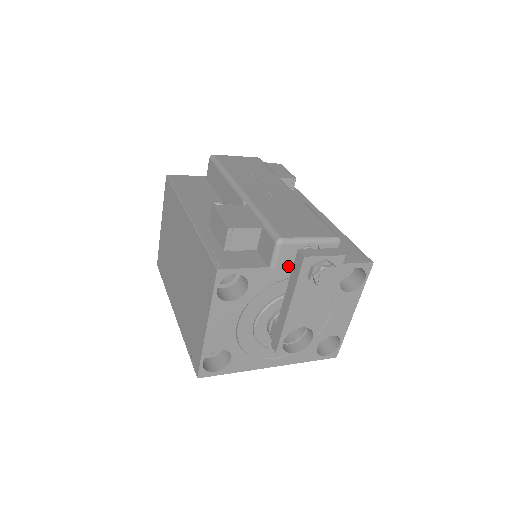
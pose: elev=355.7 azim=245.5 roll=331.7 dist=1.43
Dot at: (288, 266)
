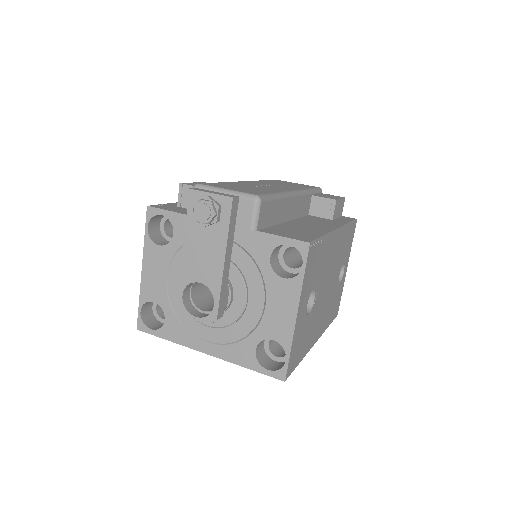
Dot at: occluded
